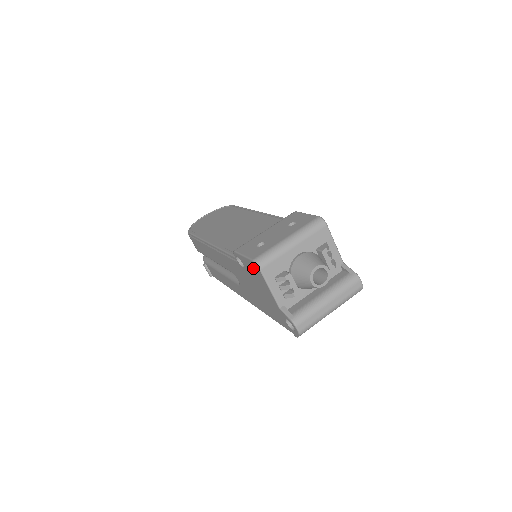
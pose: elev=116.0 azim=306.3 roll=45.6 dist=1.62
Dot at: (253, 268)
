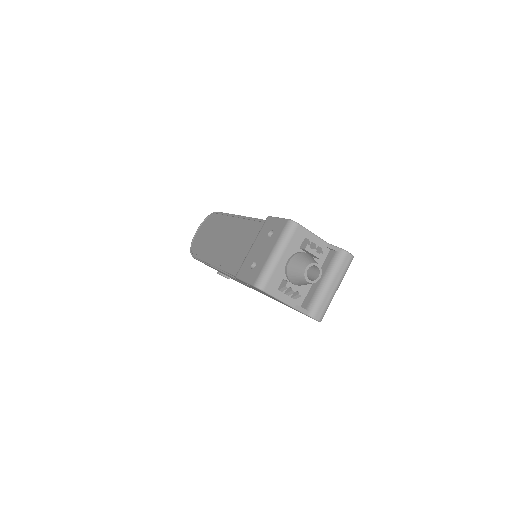
Dot at: occluded
